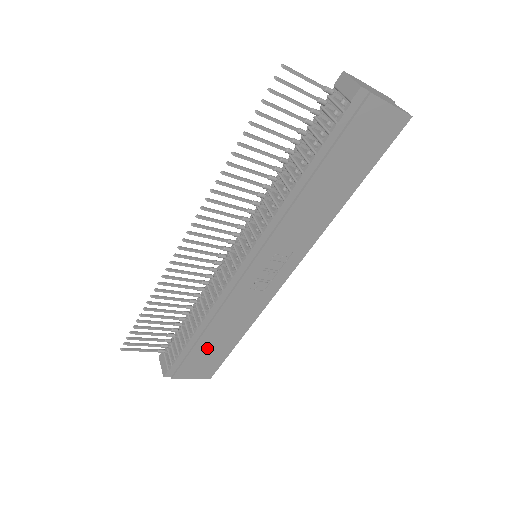
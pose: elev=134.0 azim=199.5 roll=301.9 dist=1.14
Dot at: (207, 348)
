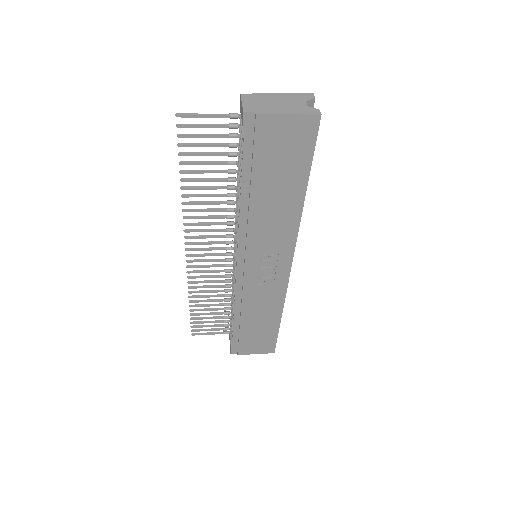
Dot at: (253, 331)
